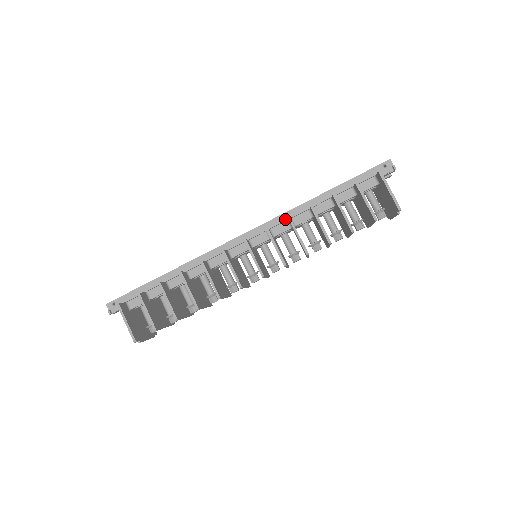
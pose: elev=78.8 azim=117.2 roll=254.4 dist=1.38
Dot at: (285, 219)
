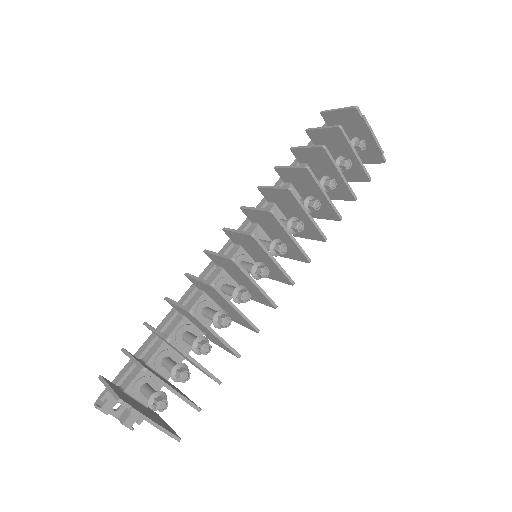
Dot at: (264, 203)
